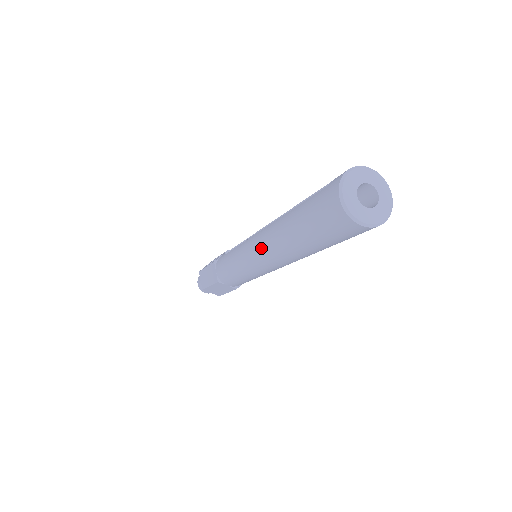
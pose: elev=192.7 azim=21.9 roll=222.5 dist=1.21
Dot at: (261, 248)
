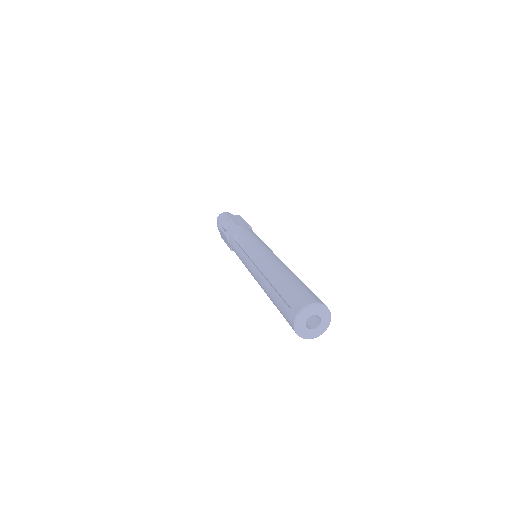
Dot at: occluded
